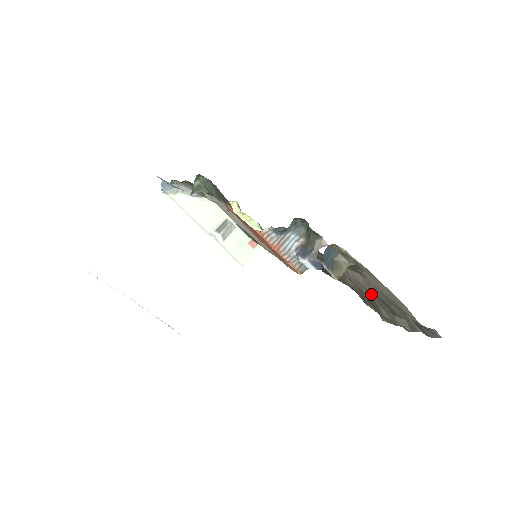
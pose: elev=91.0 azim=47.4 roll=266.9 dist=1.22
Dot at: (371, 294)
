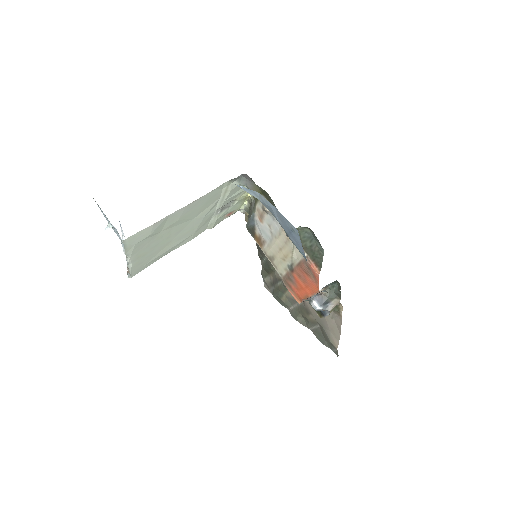
Dot at: occluded
